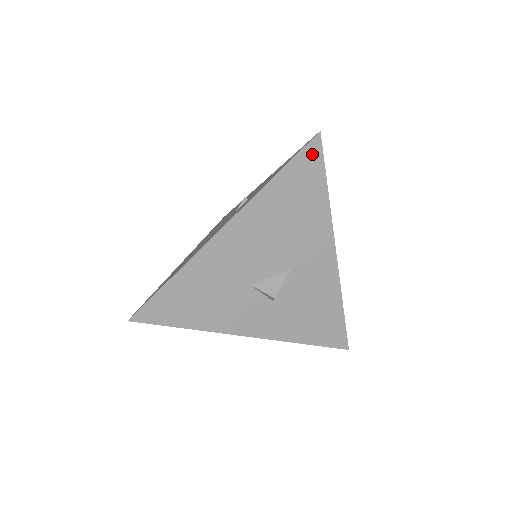
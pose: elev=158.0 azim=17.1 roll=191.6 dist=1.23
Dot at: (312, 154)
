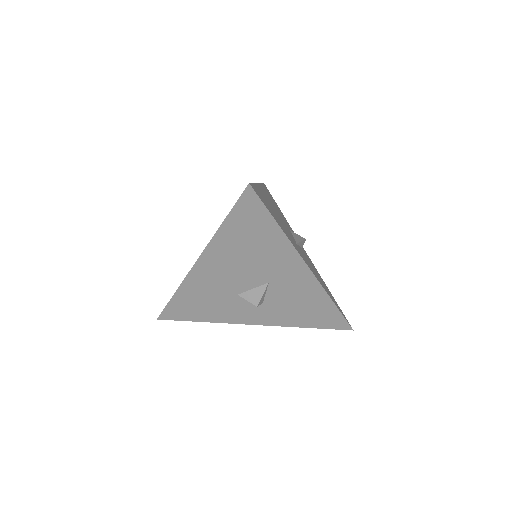
Dot at: (249, 202)
